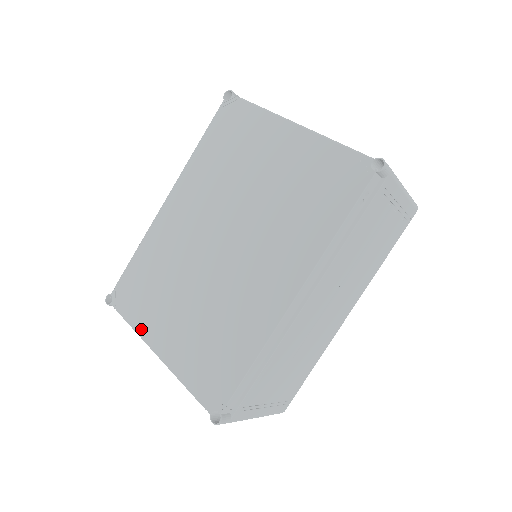
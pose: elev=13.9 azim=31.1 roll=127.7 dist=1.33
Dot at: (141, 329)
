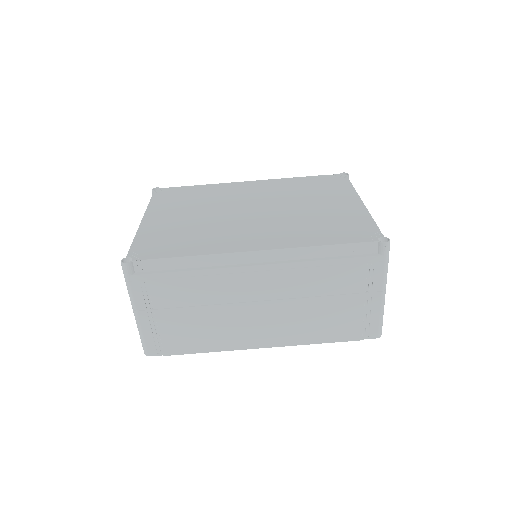
Dot at: (152, 207)
